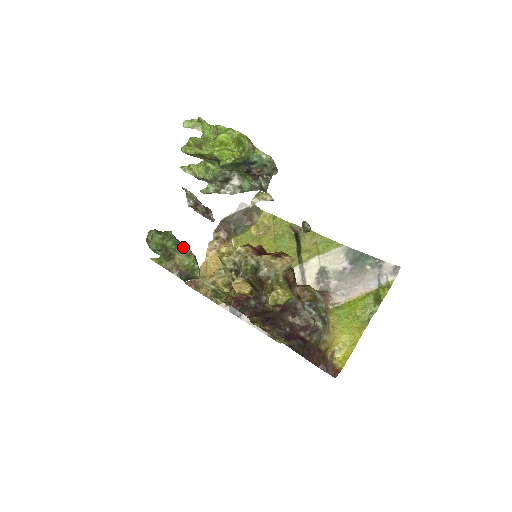
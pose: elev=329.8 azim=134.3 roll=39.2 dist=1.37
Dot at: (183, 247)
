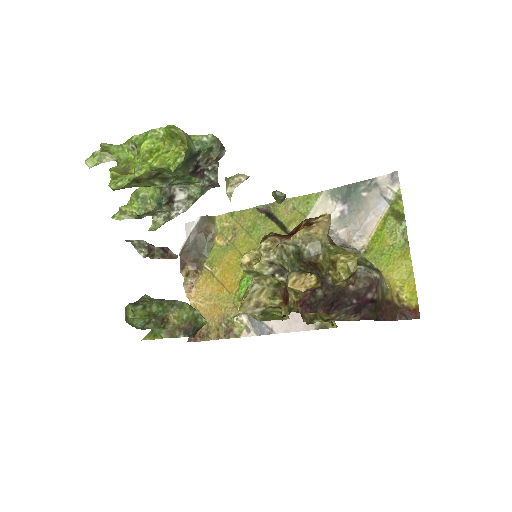
Dot at: (169, 303)
